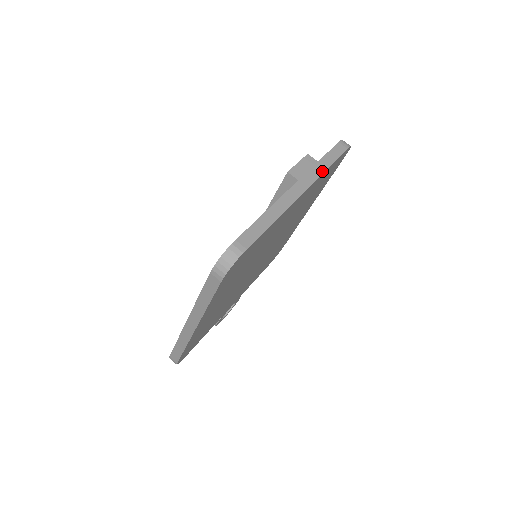
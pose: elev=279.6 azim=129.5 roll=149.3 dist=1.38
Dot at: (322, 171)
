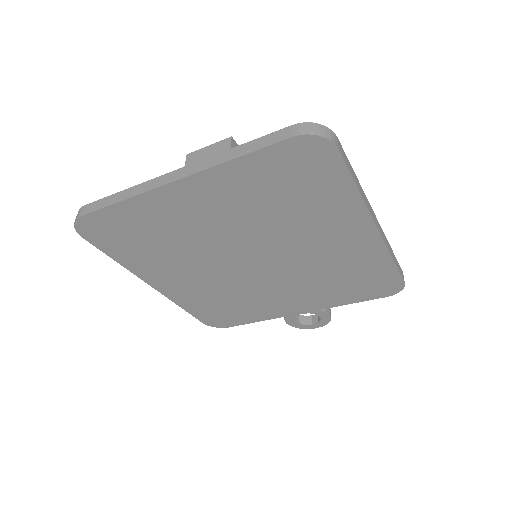
Dot at: (220, 162)
